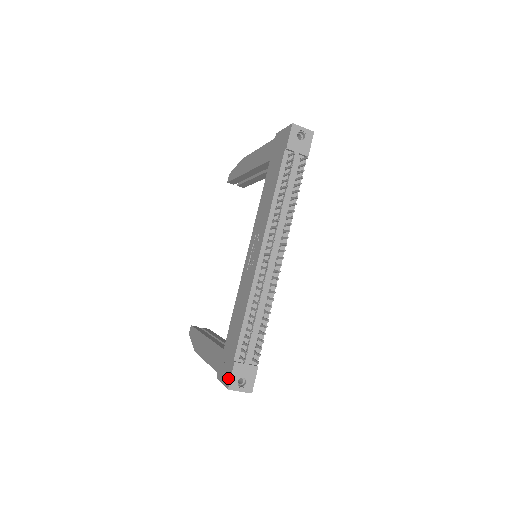
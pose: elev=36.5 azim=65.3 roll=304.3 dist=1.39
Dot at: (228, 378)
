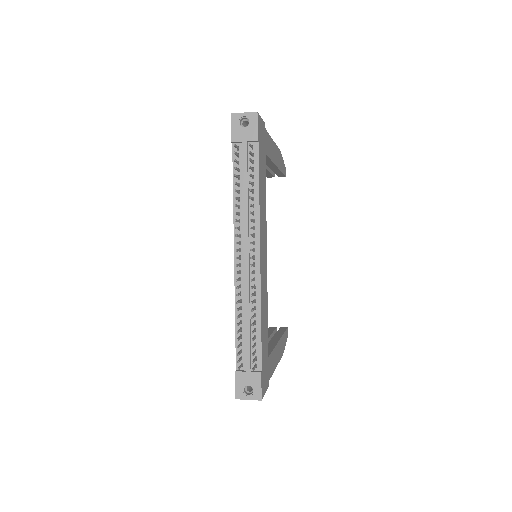
Dot at: (236, 387)
